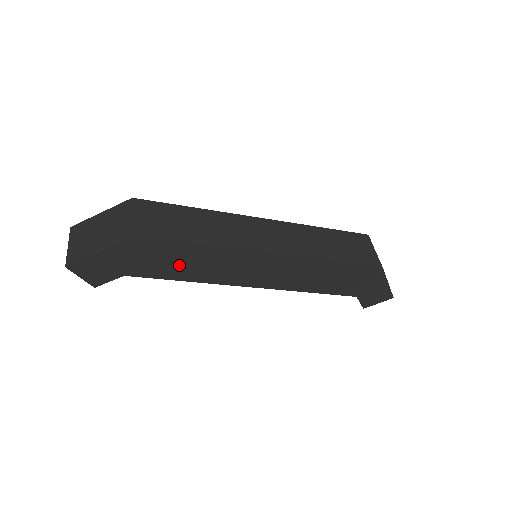
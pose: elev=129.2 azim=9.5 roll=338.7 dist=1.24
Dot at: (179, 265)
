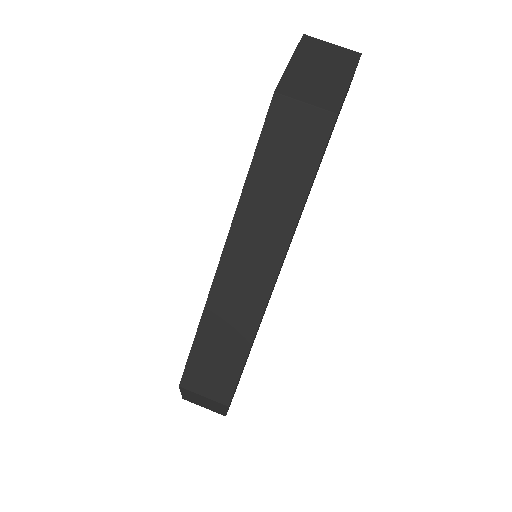
Dot at: occluded
